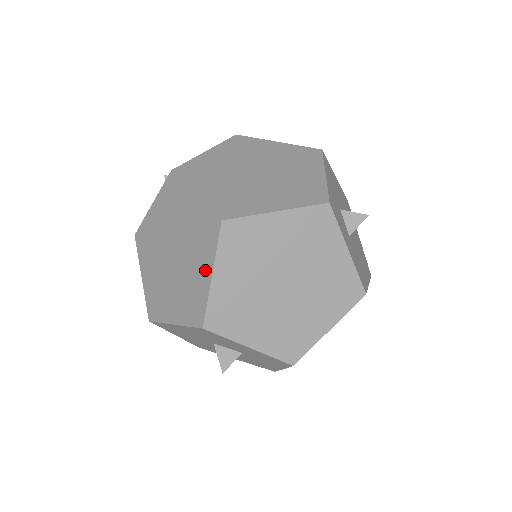
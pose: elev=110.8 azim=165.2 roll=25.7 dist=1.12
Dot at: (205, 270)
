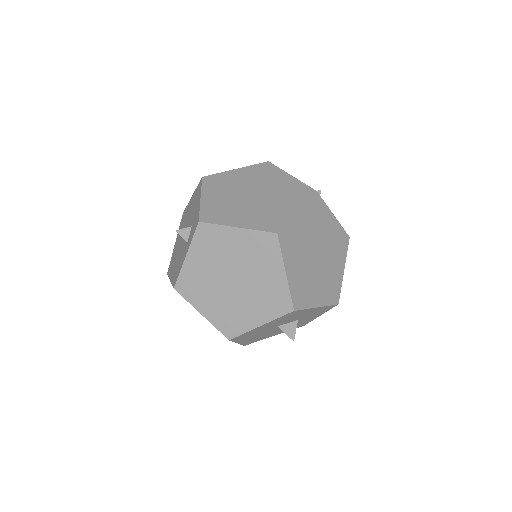
Dot at: (277, 273)
